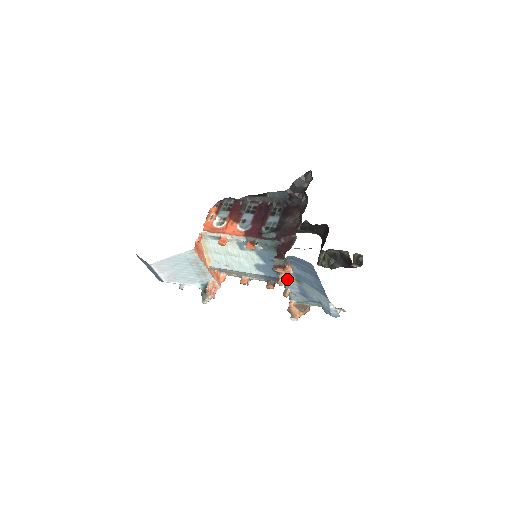
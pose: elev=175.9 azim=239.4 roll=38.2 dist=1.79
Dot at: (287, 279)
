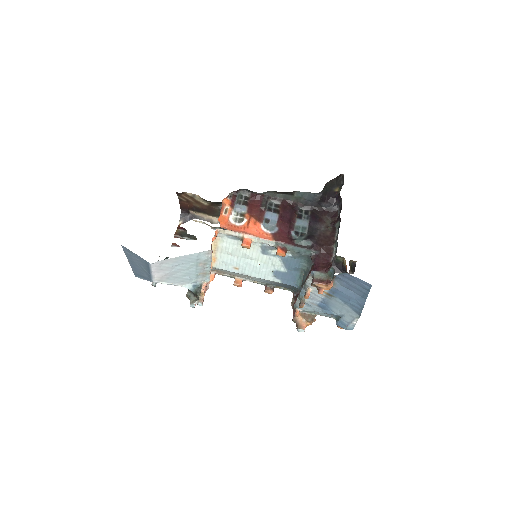
Dot at: (313, 291)
